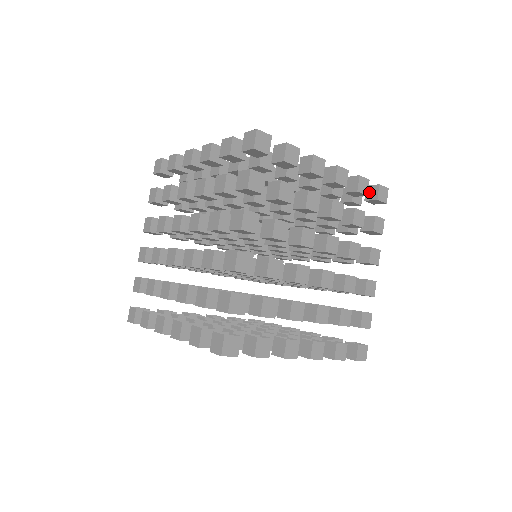
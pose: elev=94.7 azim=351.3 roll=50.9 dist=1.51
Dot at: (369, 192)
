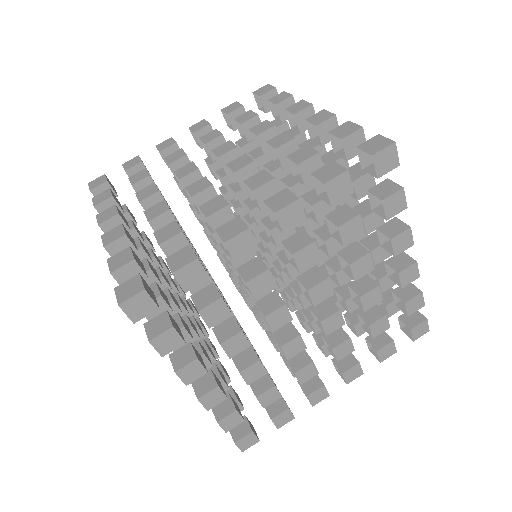
Dot at: occluded
